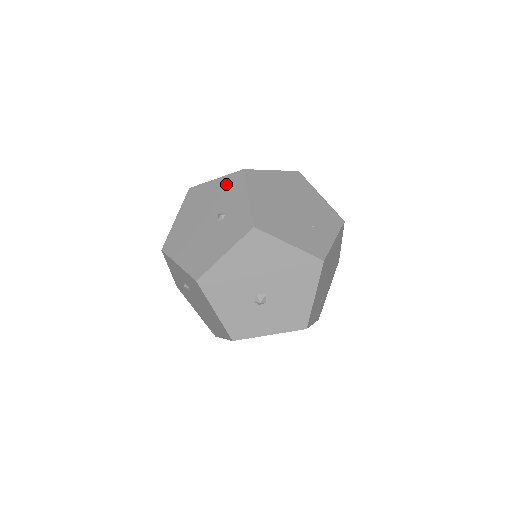
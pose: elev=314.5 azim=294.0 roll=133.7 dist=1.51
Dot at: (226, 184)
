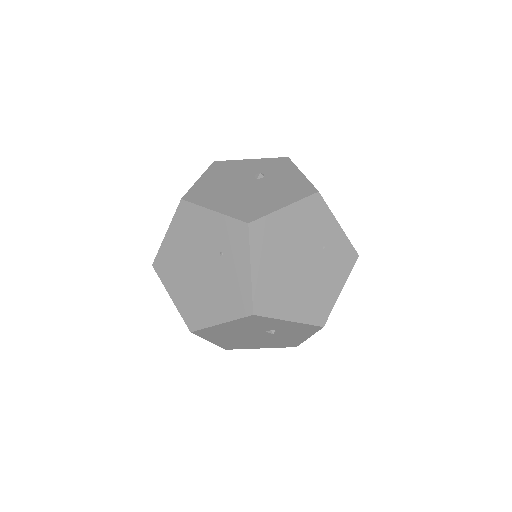
Dot at: (244, 324)
